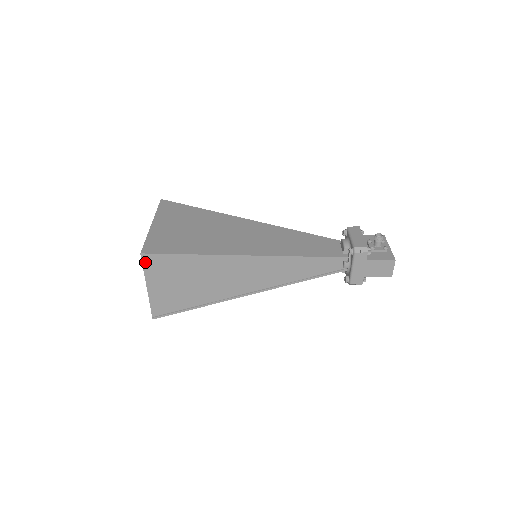
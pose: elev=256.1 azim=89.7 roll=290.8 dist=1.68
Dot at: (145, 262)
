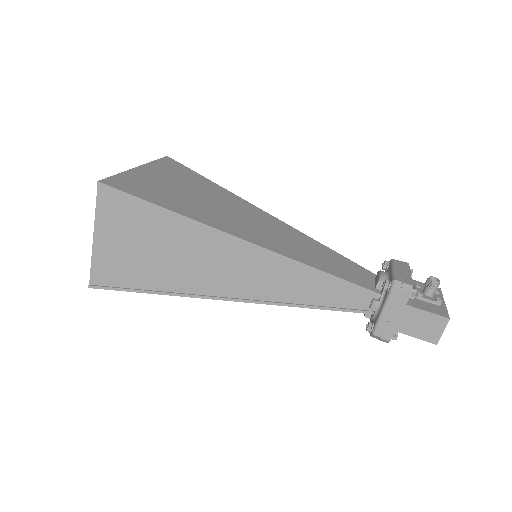
Dot at: (101, 197)
